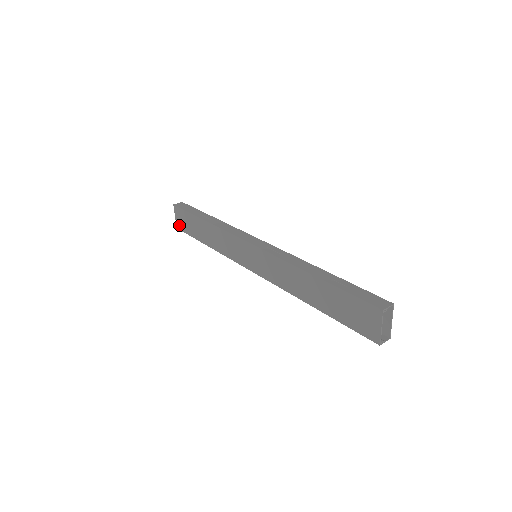
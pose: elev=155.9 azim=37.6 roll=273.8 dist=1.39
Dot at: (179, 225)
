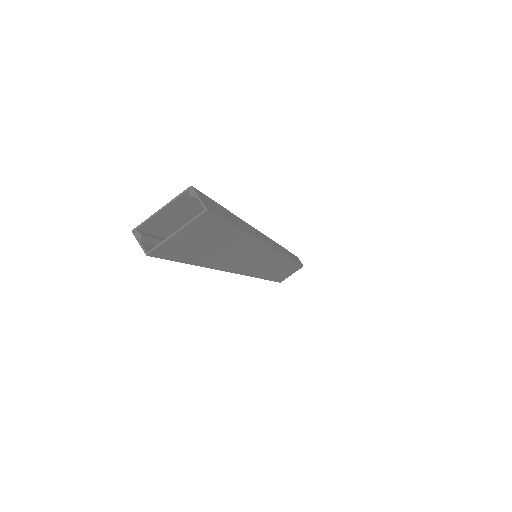
Dot at: occluded
